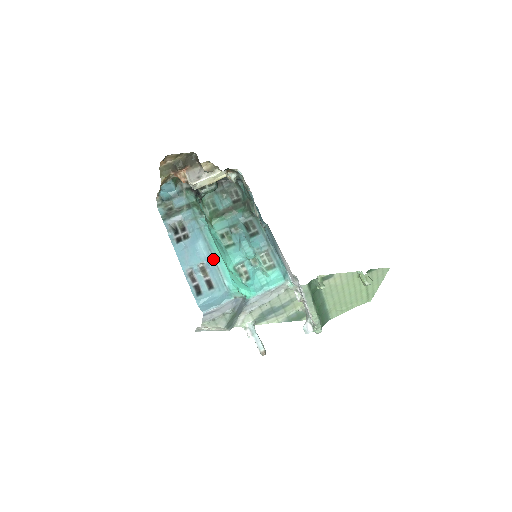
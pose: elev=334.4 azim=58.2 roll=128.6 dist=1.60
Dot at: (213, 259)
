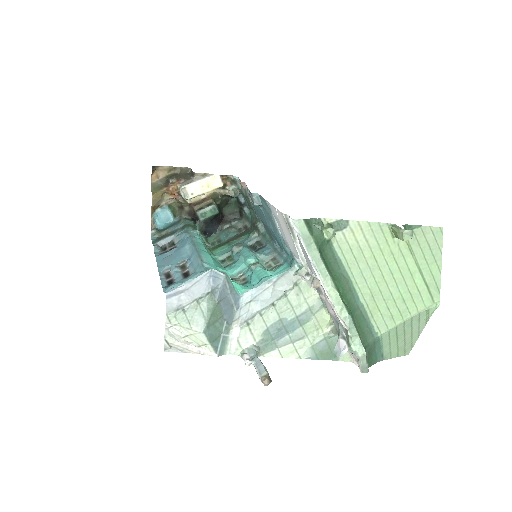
Dot at: (196, 251)
